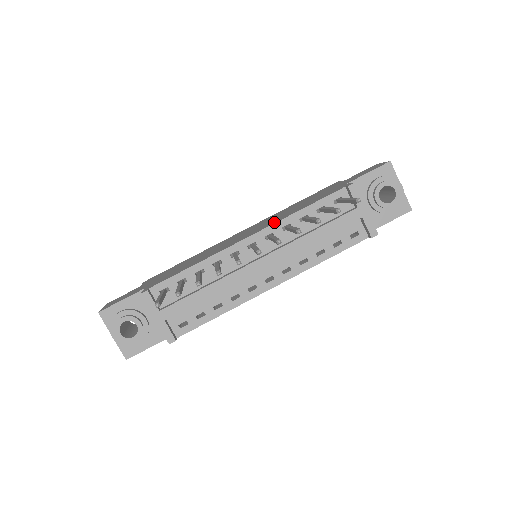
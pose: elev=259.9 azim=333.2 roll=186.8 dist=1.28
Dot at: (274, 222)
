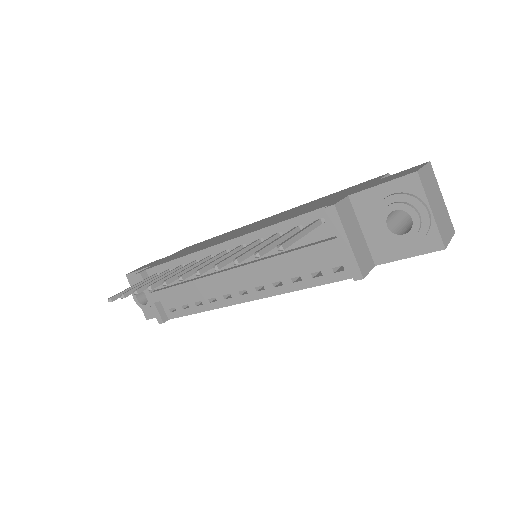
Dot at: (251, 231)
